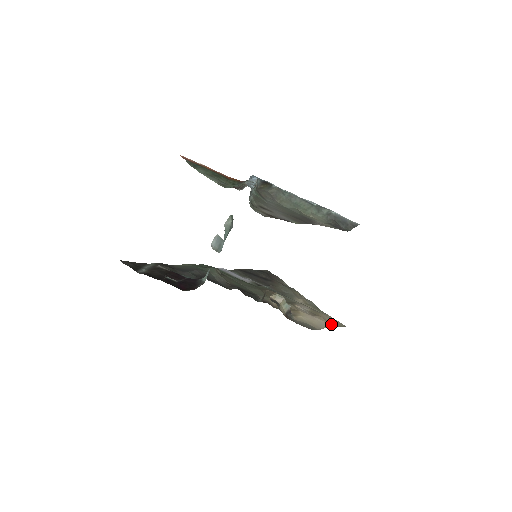
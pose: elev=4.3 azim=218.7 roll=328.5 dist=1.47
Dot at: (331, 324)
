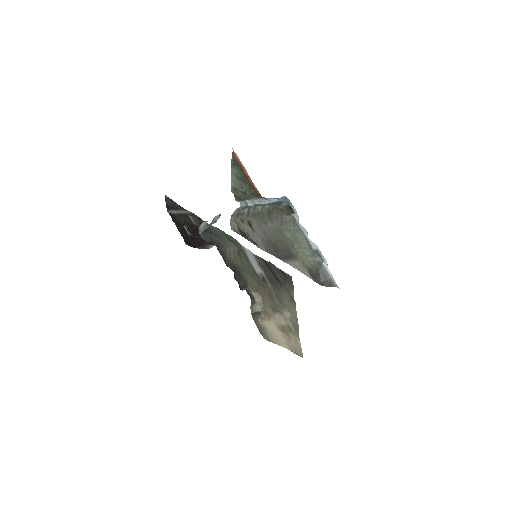
Dot at: (289, 346)
